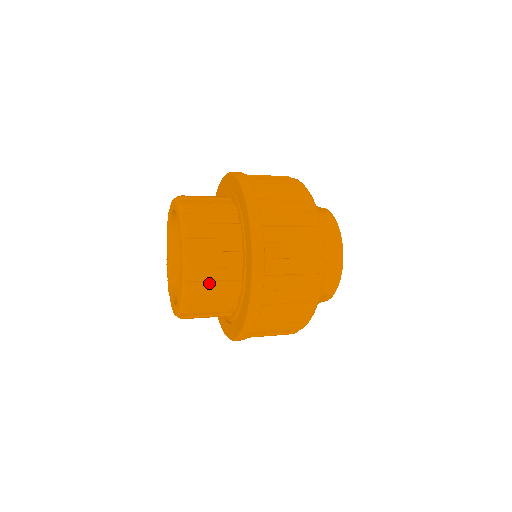
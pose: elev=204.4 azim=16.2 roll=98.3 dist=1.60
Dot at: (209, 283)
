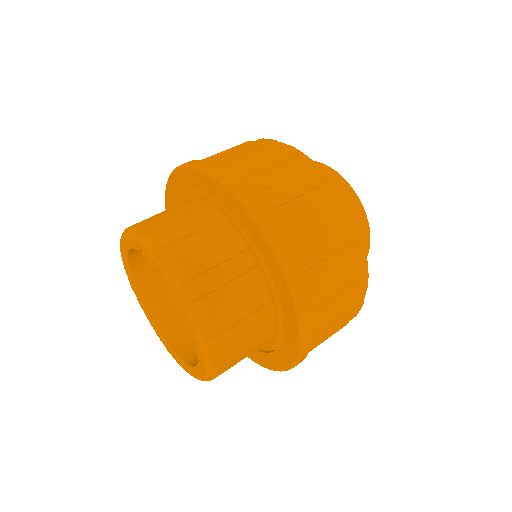
Dot at: (220, 289)
